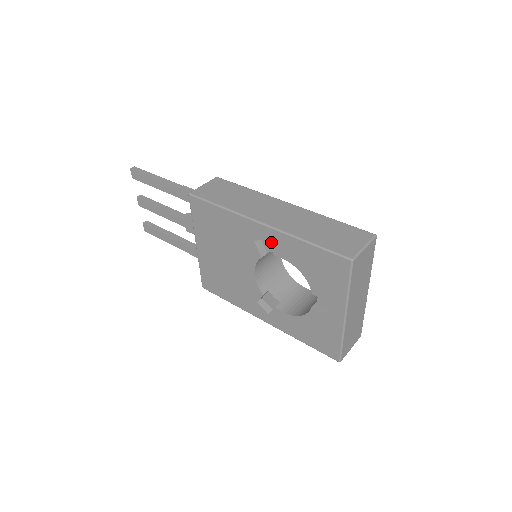
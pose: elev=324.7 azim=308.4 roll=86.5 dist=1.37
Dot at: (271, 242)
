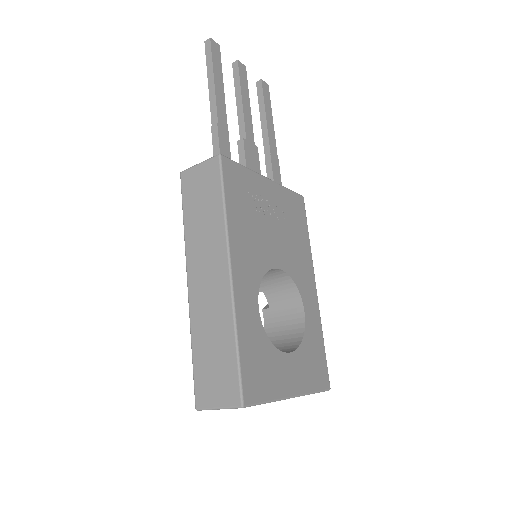
Dot at: occluded
